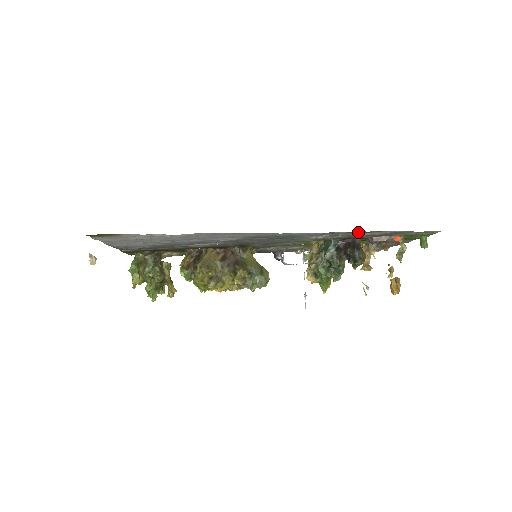
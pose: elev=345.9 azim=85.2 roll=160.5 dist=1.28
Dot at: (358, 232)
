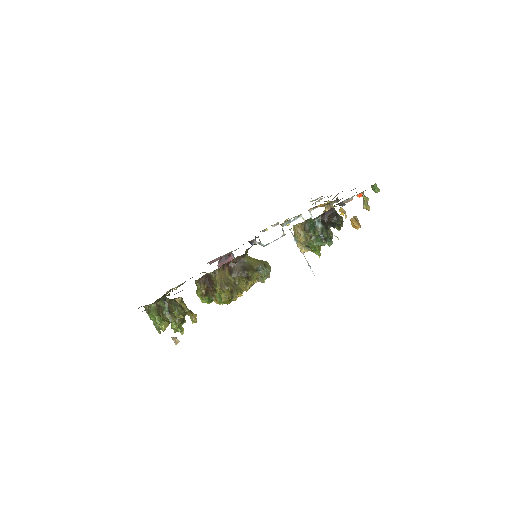
Dot at: occluded
